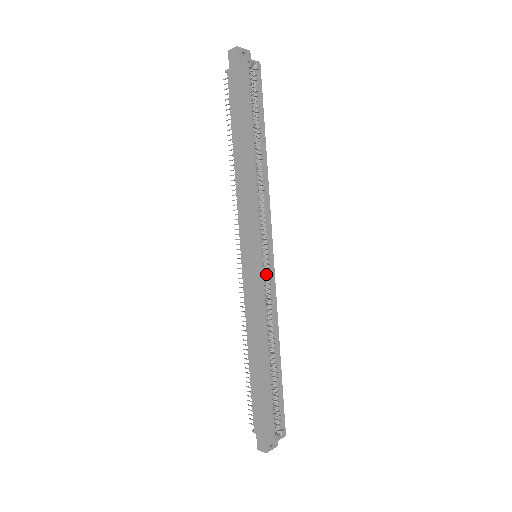
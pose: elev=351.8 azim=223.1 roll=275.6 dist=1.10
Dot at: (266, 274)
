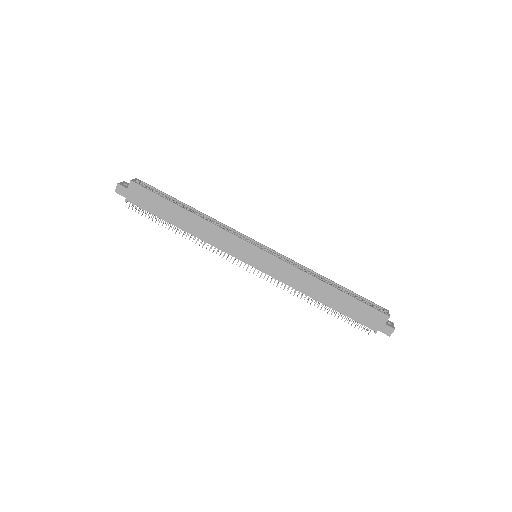
Dot at: occluded
